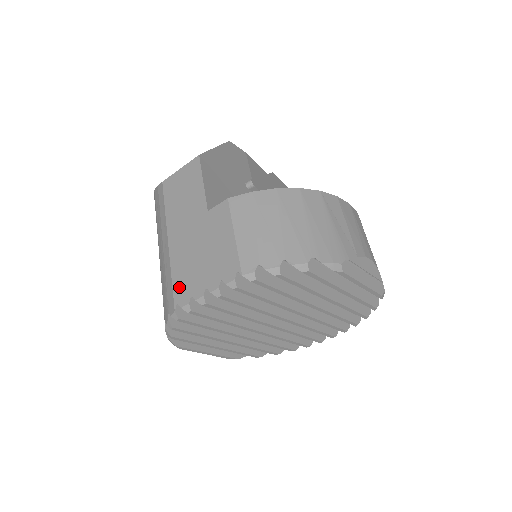
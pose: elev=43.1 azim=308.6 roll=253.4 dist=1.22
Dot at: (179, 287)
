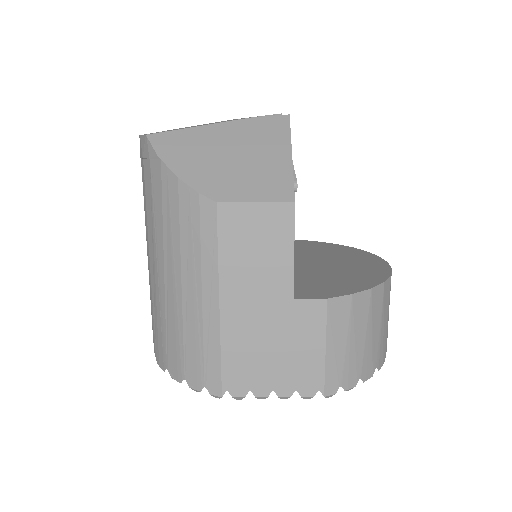
Dot at: (233, 374)
